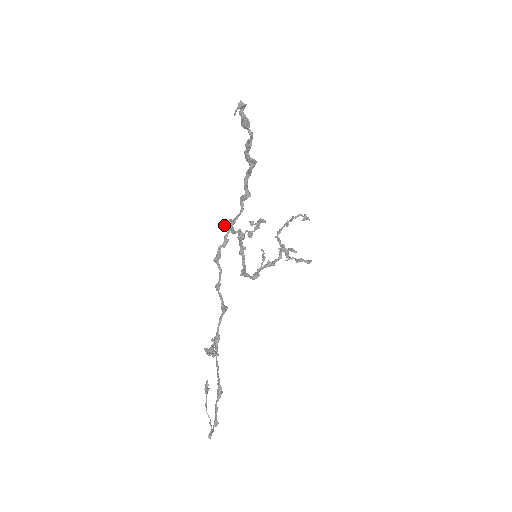
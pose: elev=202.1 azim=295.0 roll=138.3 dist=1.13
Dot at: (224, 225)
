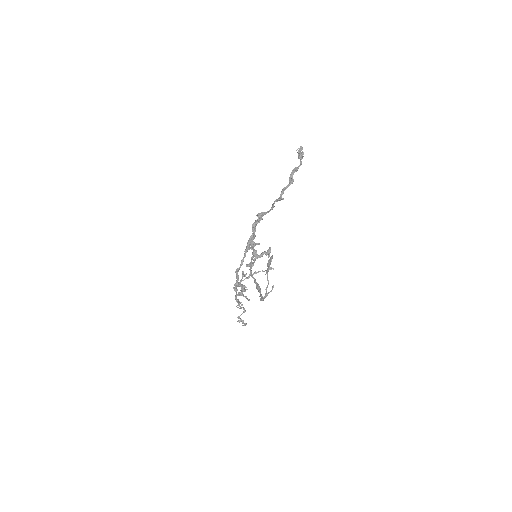
Dot at: (258, 213)
